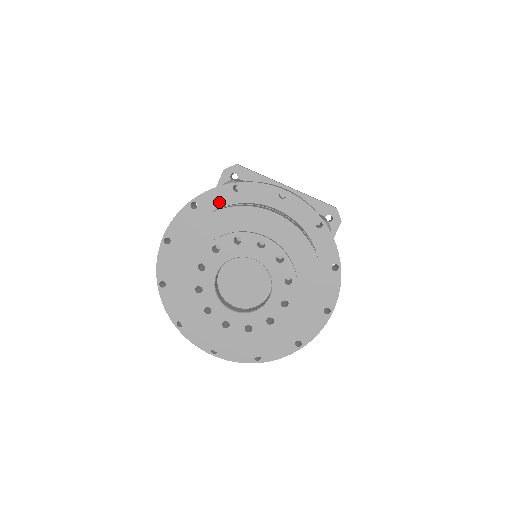
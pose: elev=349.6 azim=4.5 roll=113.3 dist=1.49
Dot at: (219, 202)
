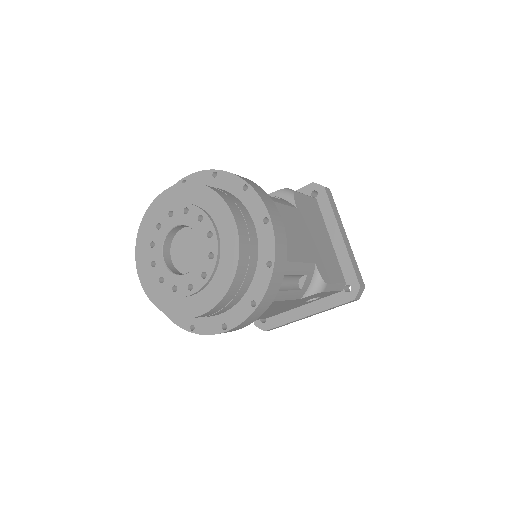
Dot at: occluded
